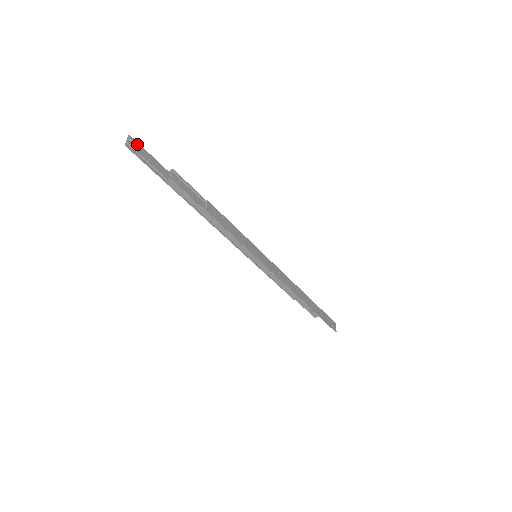
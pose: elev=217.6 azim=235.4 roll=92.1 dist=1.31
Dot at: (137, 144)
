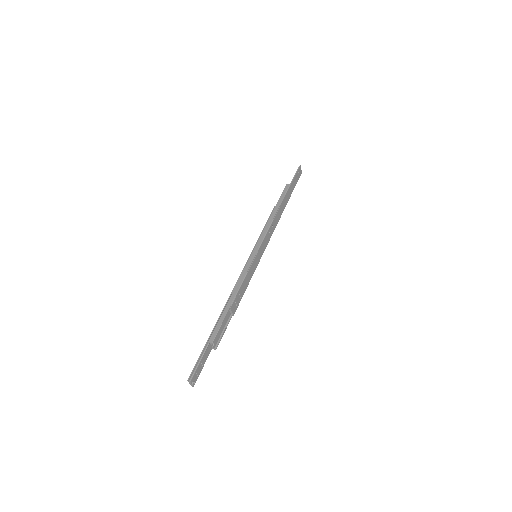
Dot at: (195, 376)
